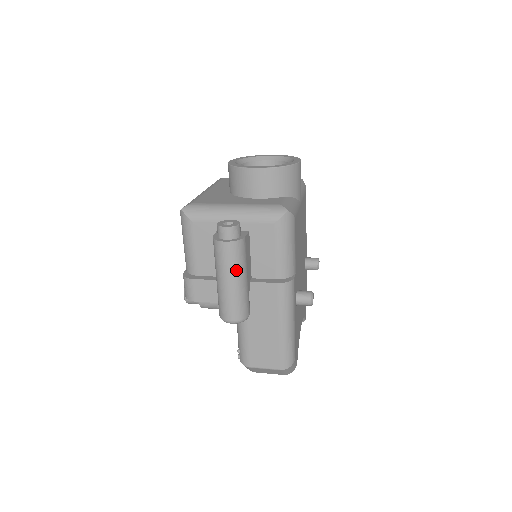
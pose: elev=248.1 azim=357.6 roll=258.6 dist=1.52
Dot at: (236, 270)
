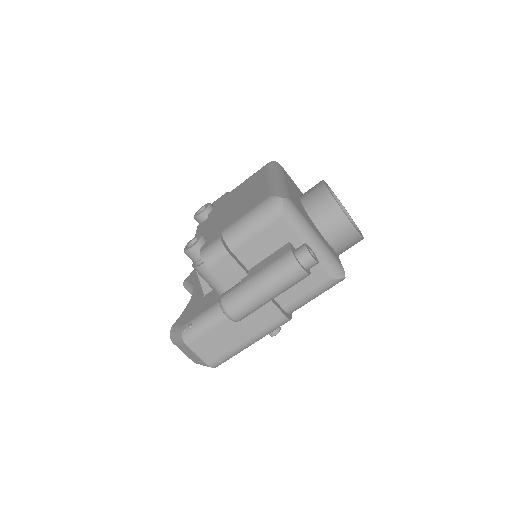
Dot at: (282, 290)
